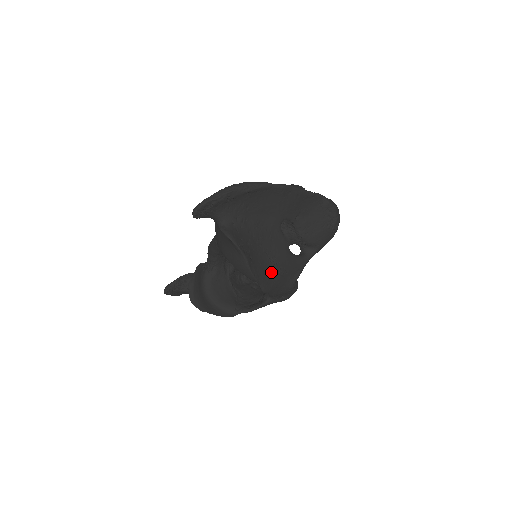
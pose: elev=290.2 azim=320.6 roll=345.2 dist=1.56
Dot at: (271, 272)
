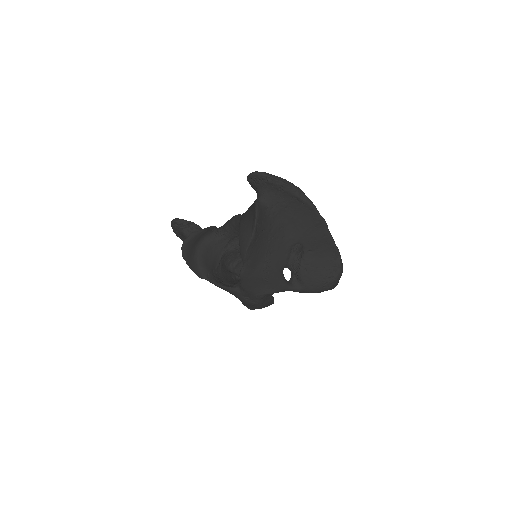
Dot at: (258, 267)
